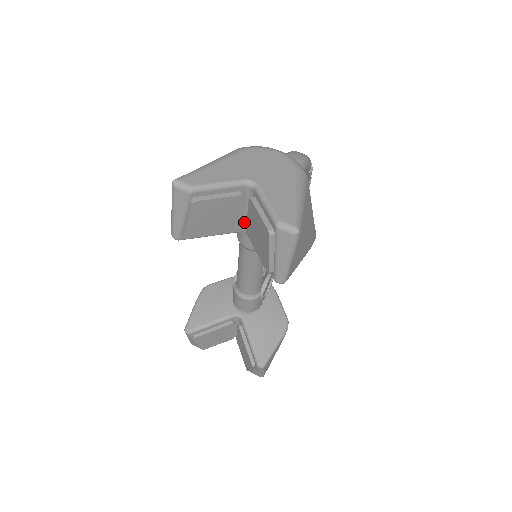
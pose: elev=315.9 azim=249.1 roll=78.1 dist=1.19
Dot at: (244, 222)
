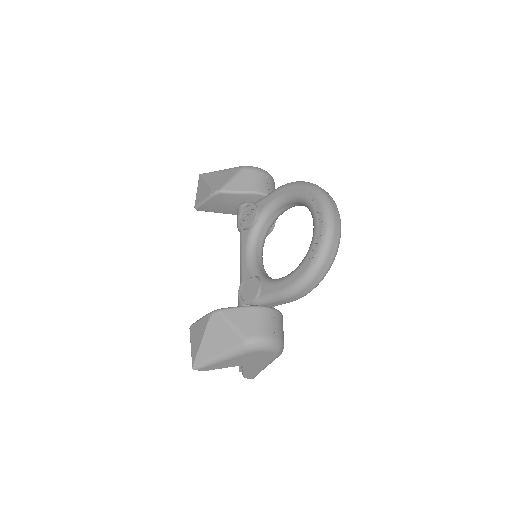
Dot at: occluded
